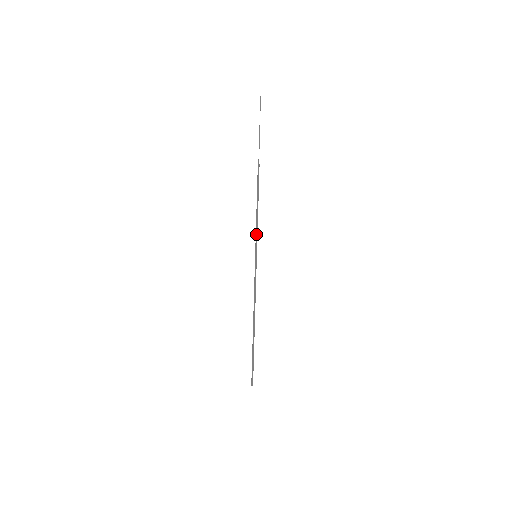
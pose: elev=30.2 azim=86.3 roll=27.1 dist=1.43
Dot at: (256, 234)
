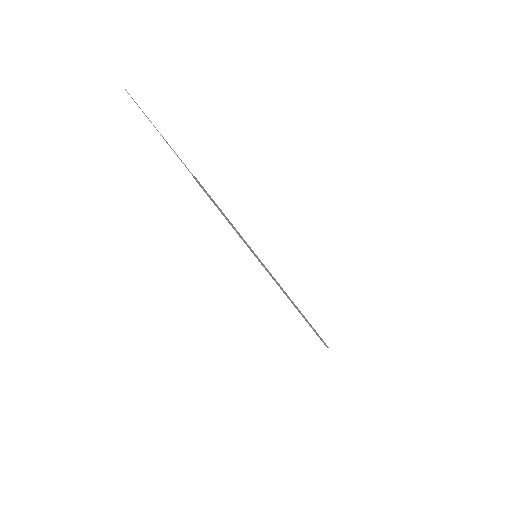
Dot at: occluded
